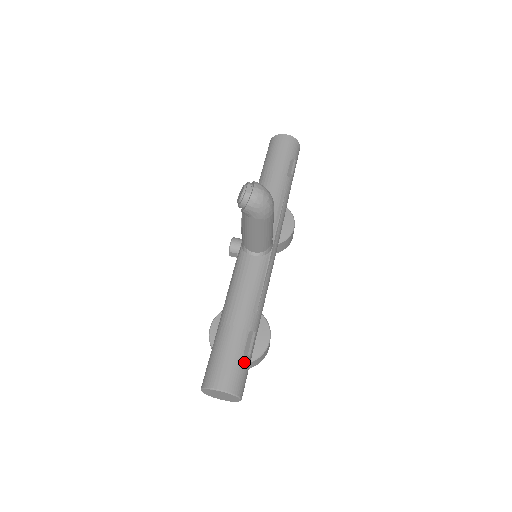
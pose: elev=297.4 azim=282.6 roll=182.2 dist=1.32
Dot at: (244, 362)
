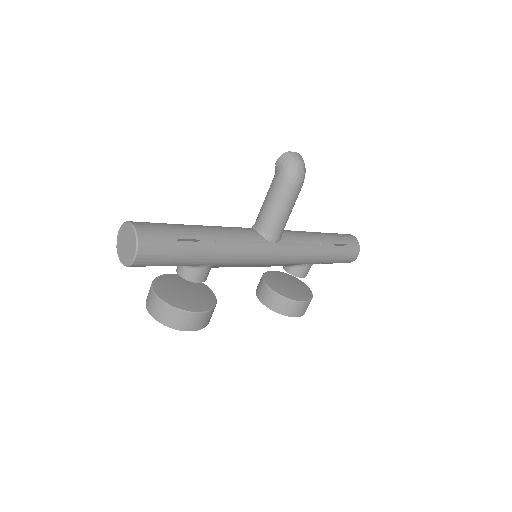
Dot at: (170, 241)
